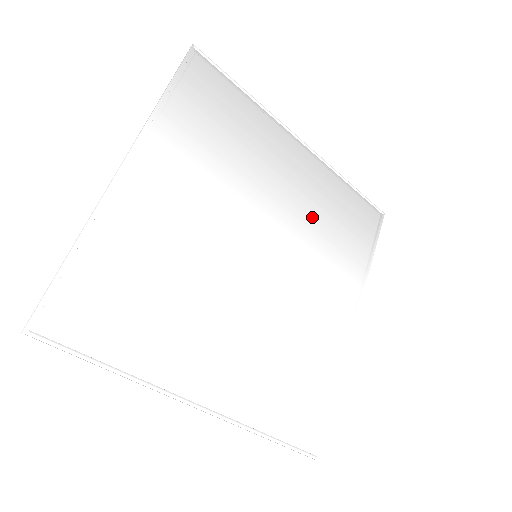
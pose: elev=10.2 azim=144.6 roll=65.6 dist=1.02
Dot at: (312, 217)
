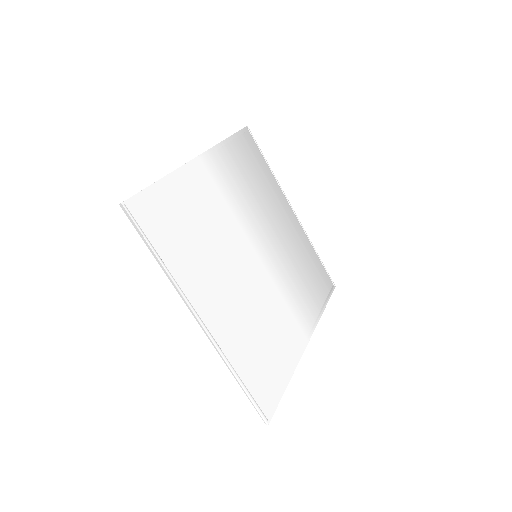
Dot at: (292, 257)
